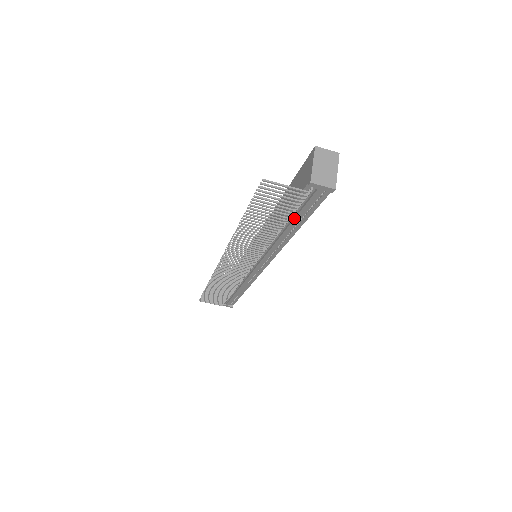
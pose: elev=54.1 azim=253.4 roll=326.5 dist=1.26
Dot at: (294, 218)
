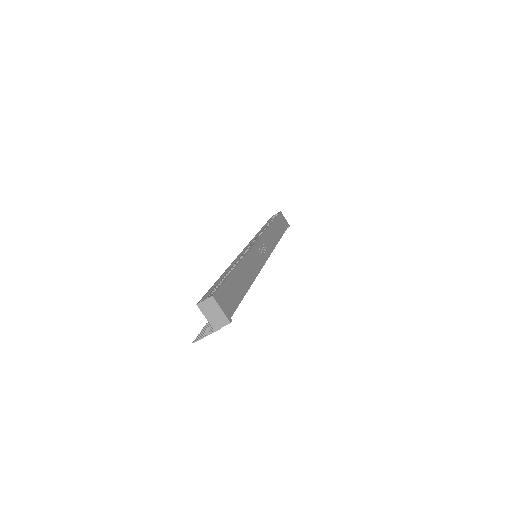
Dot at: occluded
